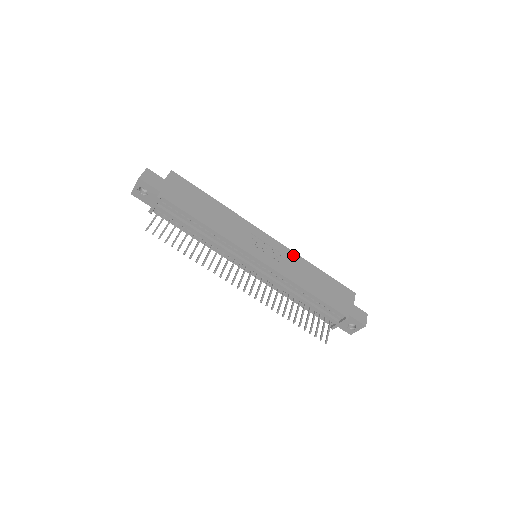
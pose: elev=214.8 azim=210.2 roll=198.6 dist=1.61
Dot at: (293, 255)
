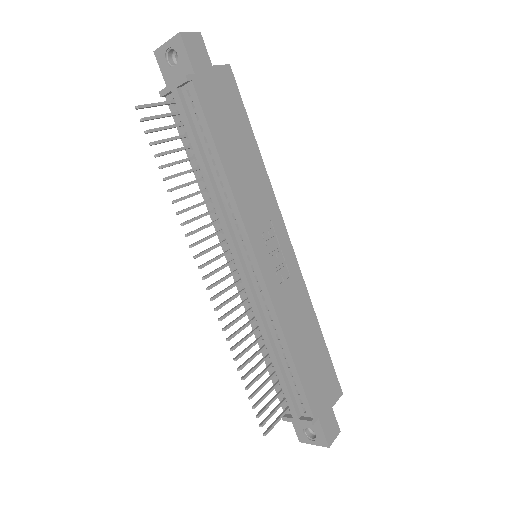
Dot at: (303, 289)
